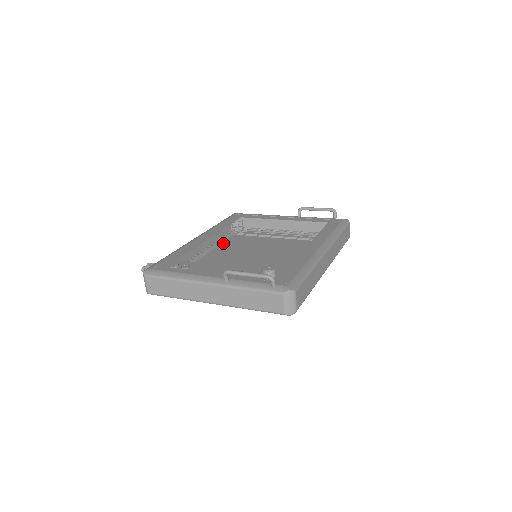
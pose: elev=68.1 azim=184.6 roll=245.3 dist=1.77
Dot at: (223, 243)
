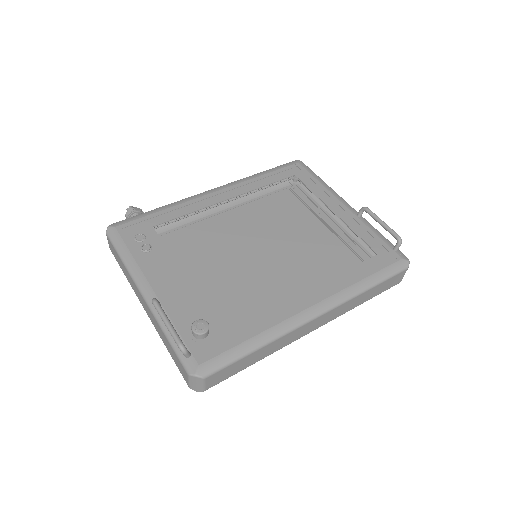
Dot at: (259, 197)
